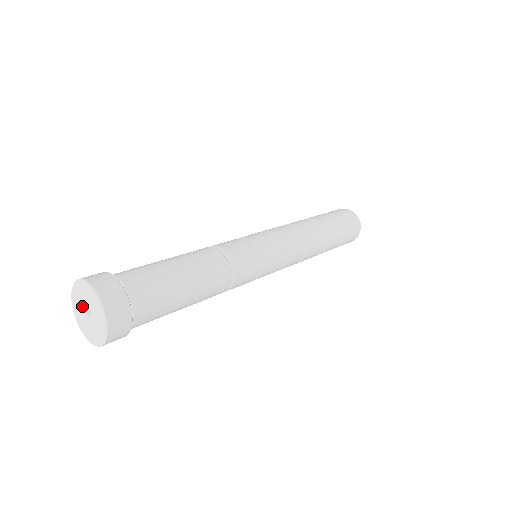
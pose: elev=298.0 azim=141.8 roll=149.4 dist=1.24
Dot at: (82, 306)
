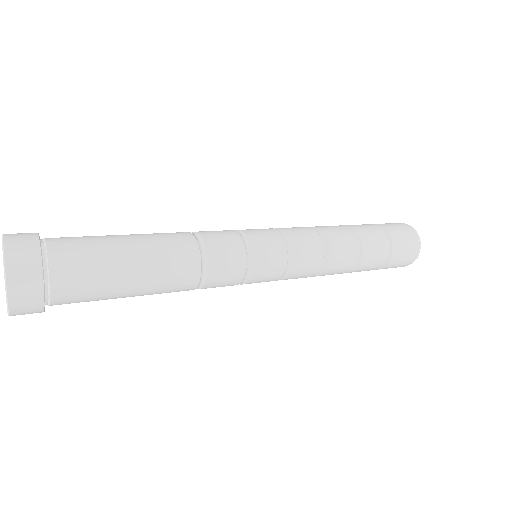
Dot at: occluded
